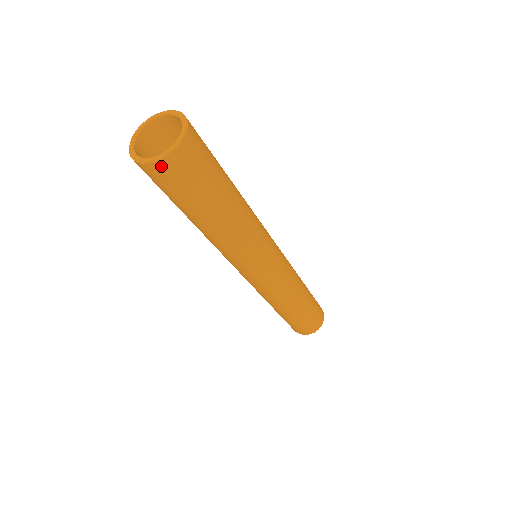
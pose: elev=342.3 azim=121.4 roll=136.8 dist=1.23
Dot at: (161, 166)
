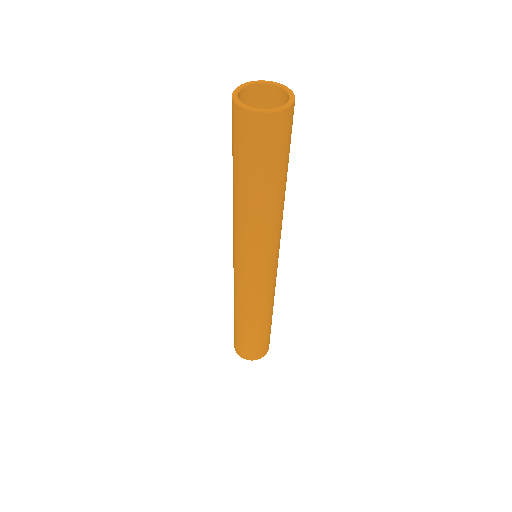
Dot at: (252, 118)
